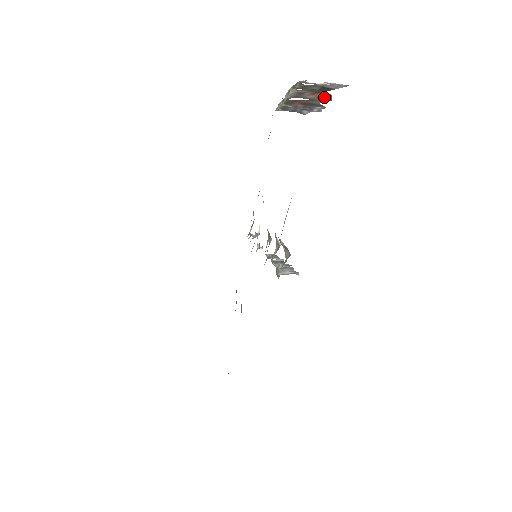
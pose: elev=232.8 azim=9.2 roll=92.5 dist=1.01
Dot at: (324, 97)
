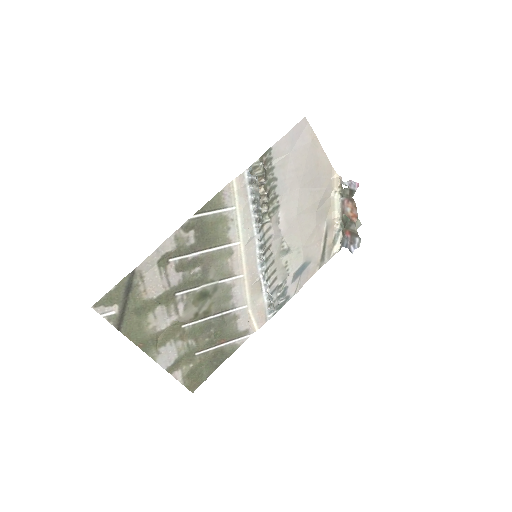
Dot at: (354, 211)
